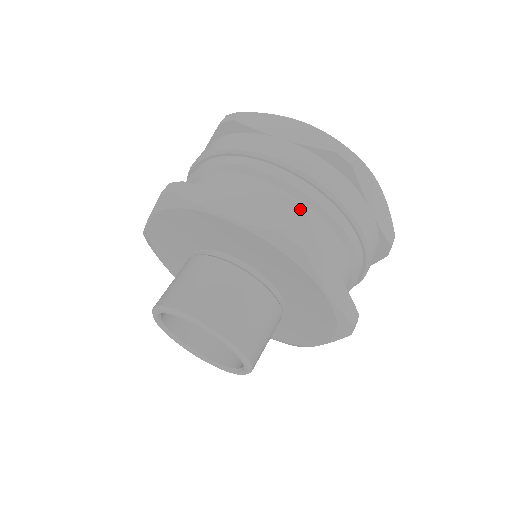
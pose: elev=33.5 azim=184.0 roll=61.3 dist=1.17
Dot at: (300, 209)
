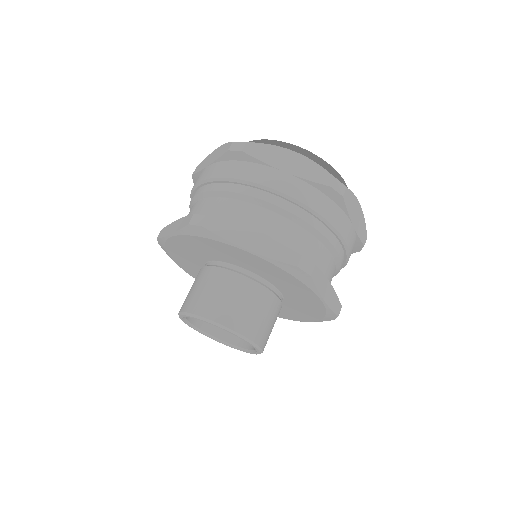
Dot at: (219, 203)
